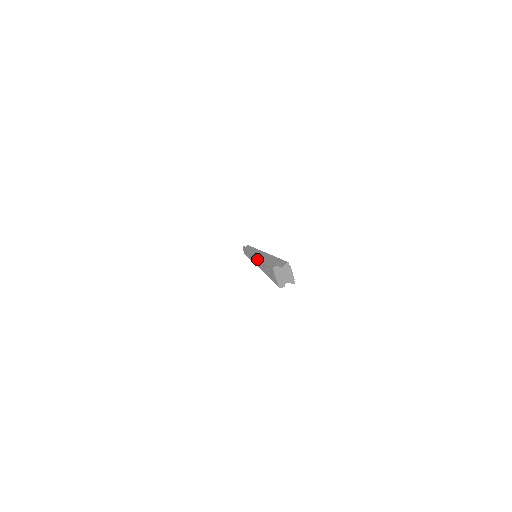
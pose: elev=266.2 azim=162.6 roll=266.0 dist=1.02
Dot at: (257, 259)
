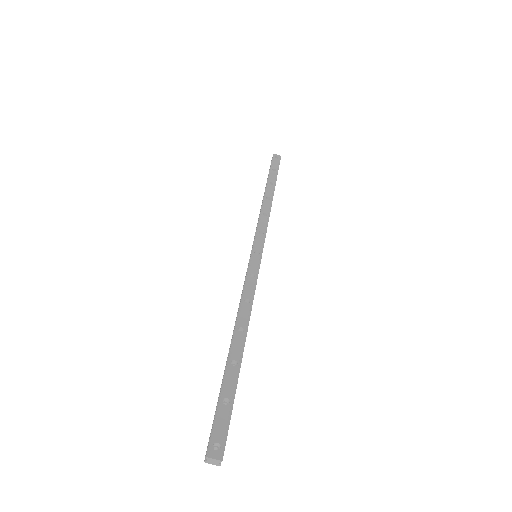
Dot at: occluded
